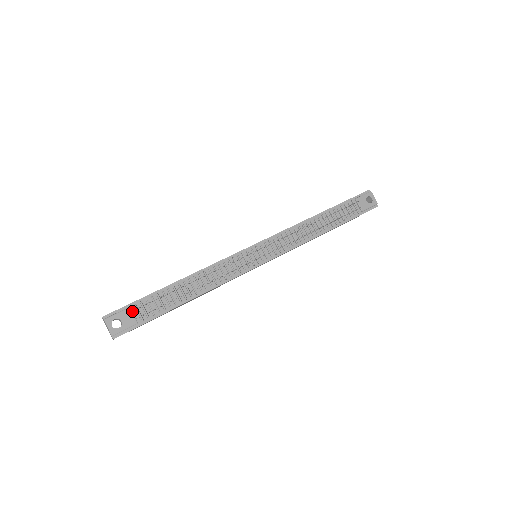
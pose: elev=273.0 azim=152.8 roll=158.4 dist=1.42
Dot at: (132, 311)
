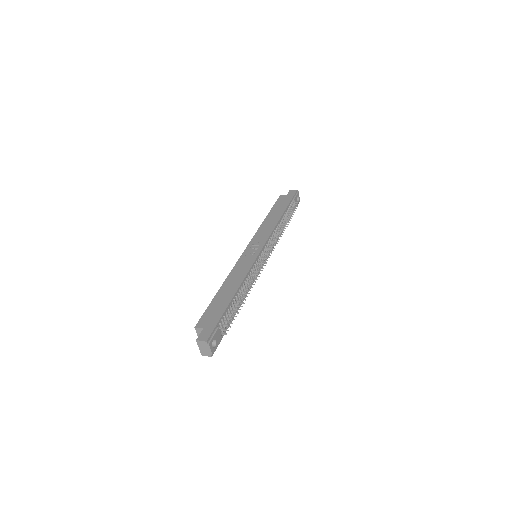
Dot at: (218, 329)
